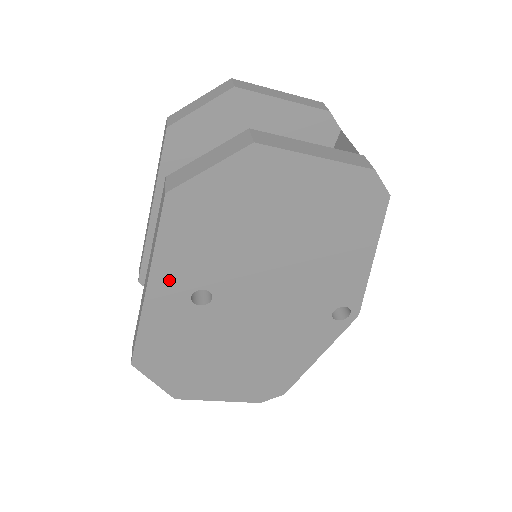
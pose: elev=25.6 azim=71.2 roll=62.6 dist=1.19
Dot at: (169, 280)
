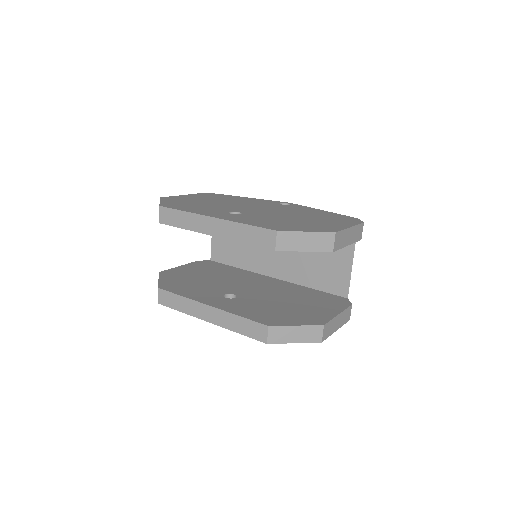
Dot at: occluded
